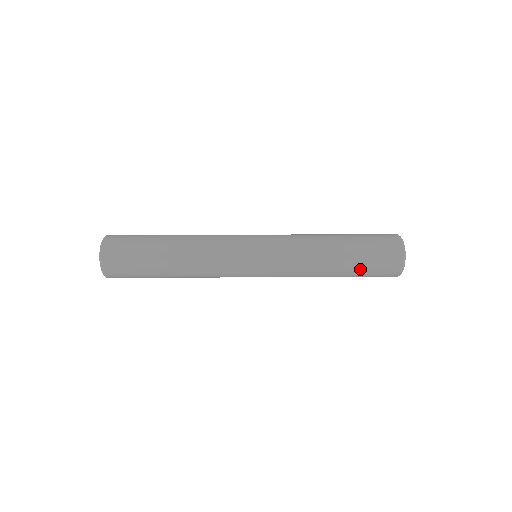
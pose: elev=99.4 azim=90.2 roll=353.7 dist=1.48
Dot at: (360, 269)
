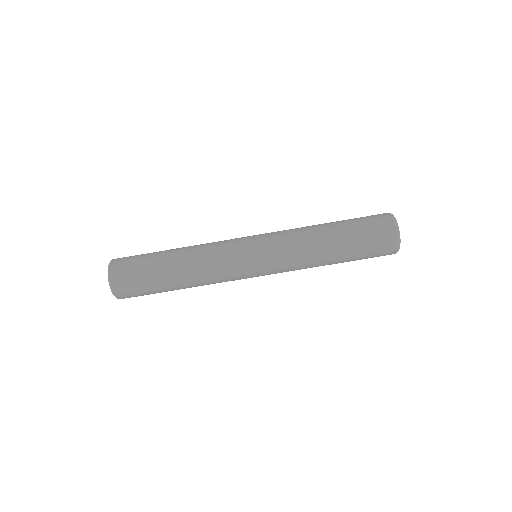
Dot at: (357, 256)
